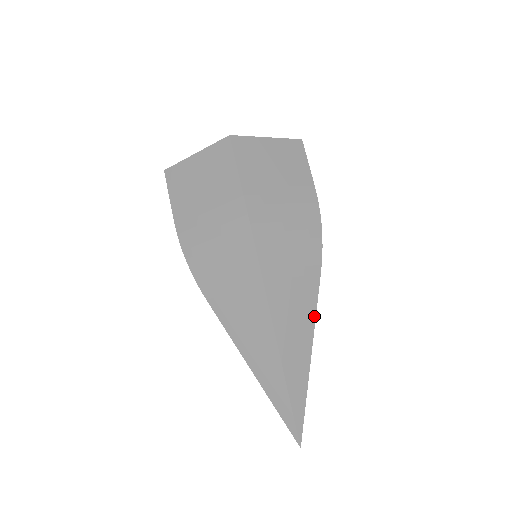
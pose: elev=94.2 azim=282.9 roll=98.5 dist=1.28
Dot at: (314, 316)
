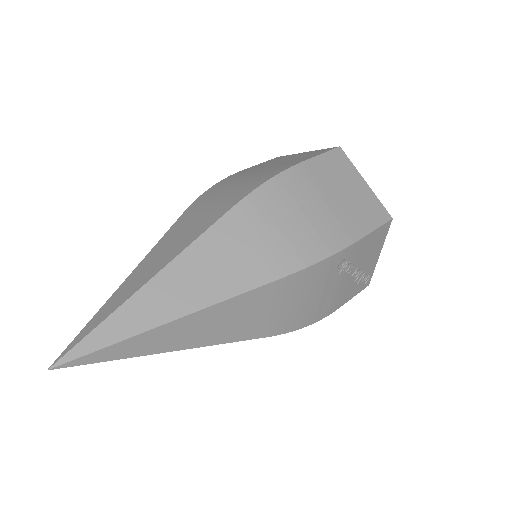
Dot at: (225, 297)
